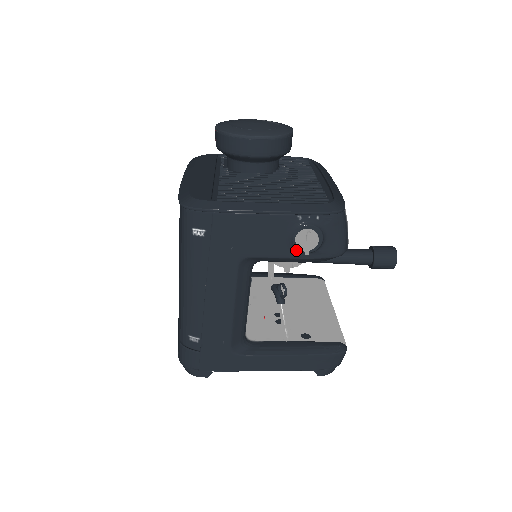
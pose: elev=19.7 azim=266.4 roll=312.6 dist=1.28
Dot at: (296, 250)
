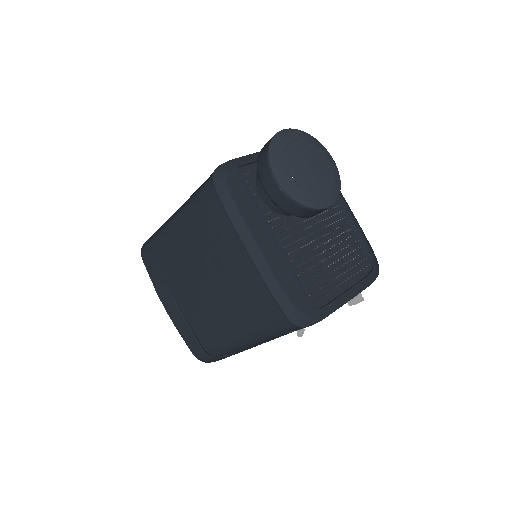
Dot at: occluded
